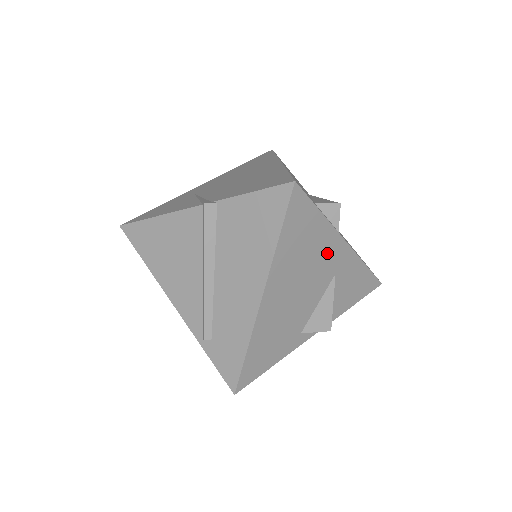
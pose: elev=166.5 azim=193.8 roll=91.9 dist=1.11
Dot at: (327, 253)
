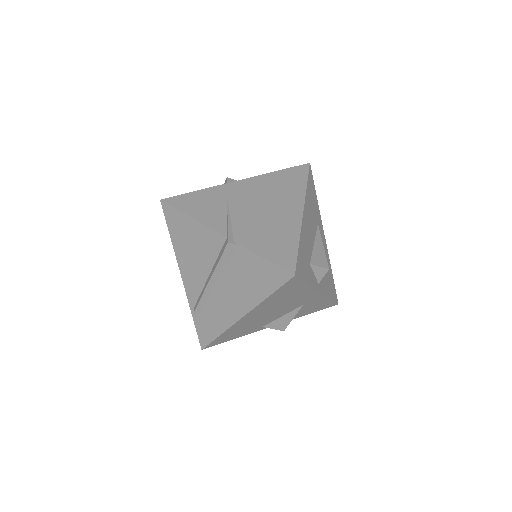
Dot at: (302, 298)
